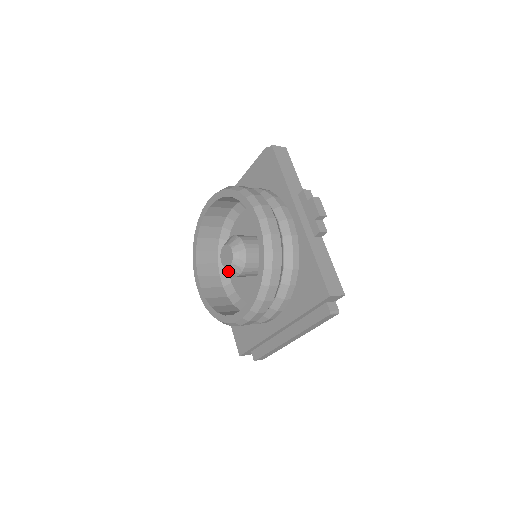
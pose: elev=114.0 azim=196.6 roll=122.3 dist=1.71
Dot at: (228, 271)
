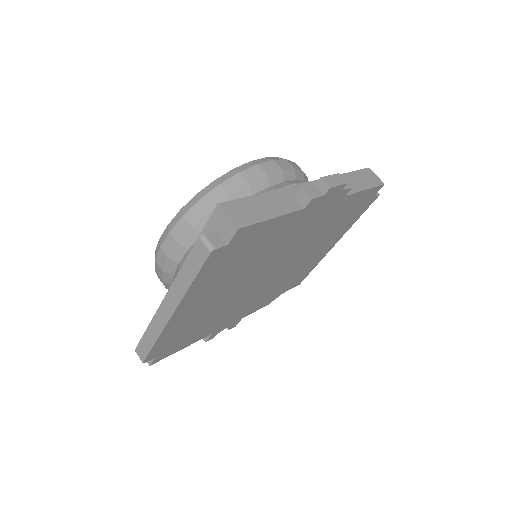
Dot at: occluded
